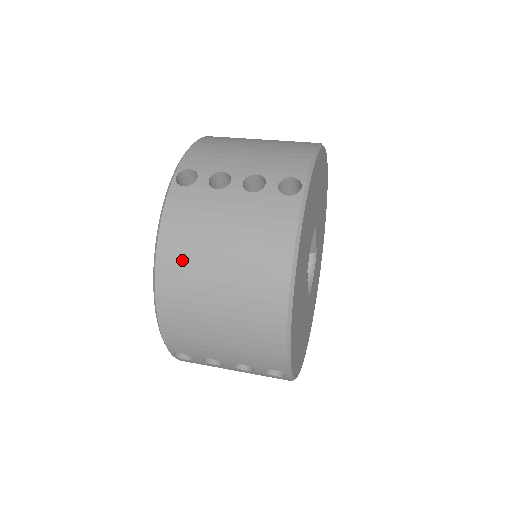
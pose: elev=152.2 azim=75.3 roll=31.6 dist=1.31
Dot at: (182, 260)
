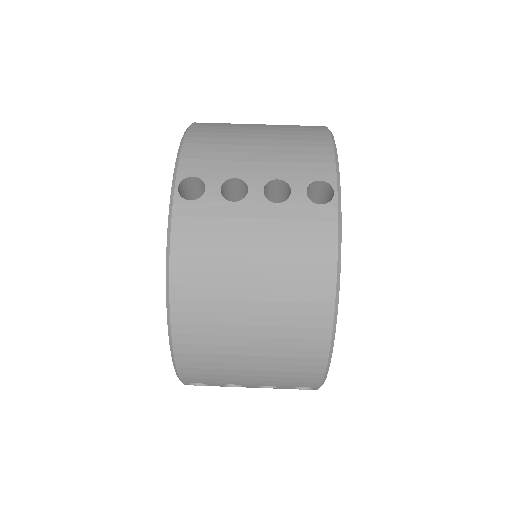
Dot at: (203, 291)
